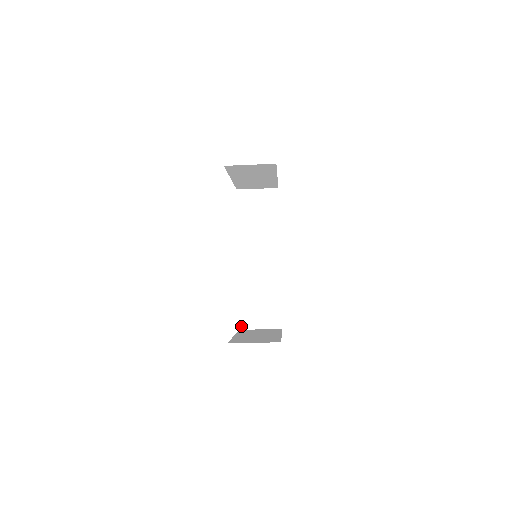
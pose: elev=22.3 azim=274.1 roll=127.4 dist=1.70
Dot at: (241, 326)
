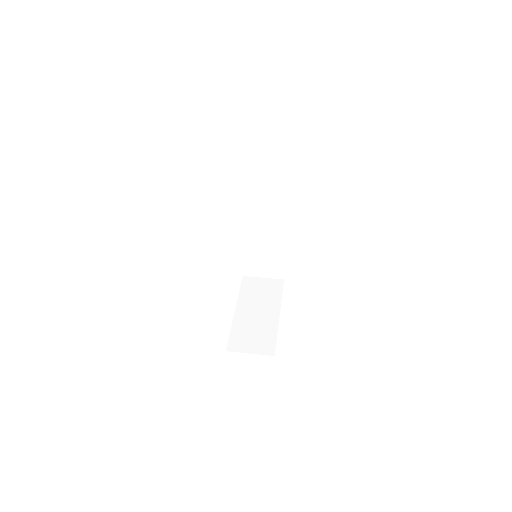
Dot at: (244, 274)
